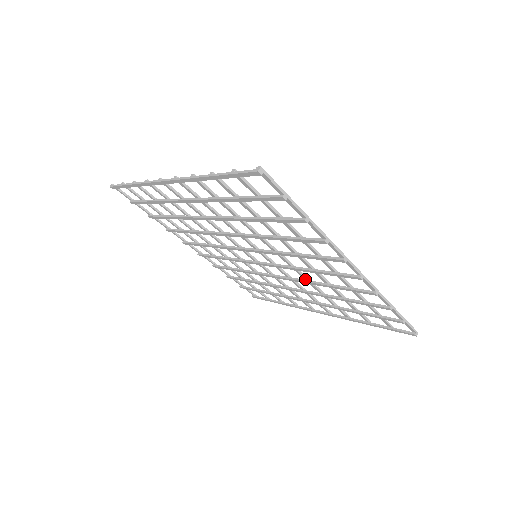
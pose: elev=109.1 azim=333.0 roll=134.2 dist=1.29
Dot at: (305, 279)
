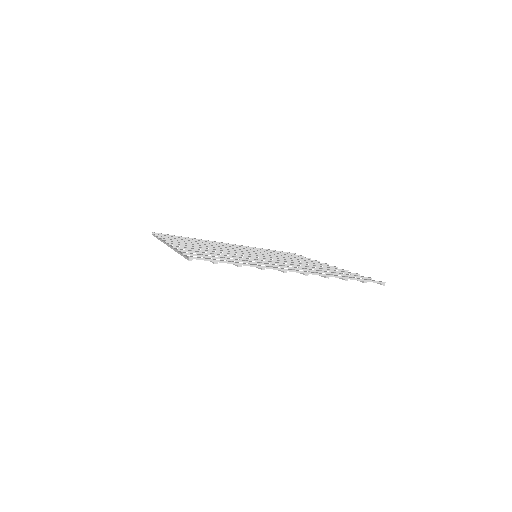
Dot at: (293, 264)
